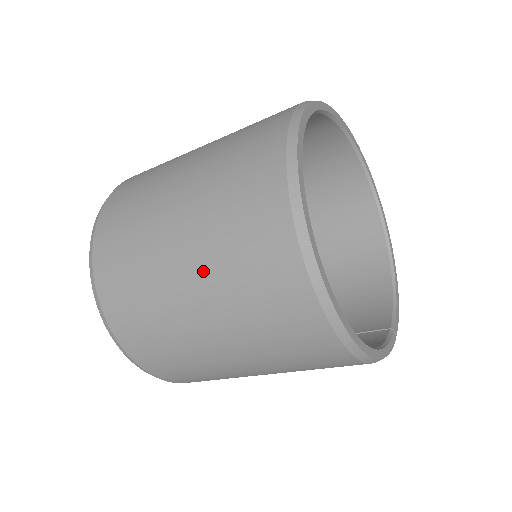
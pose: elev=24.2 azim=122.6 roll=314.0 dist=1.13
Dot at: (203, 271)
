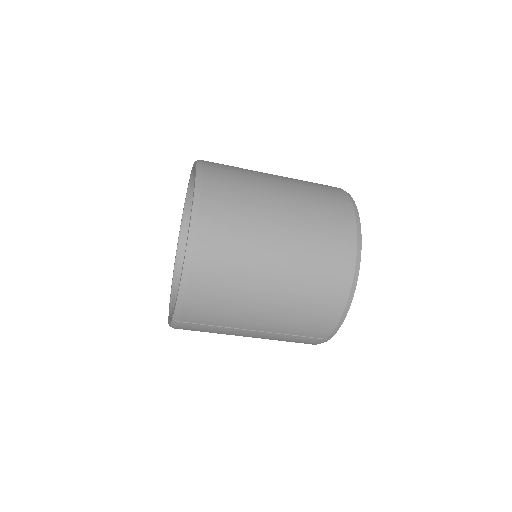
Dot at: (294, 192)
